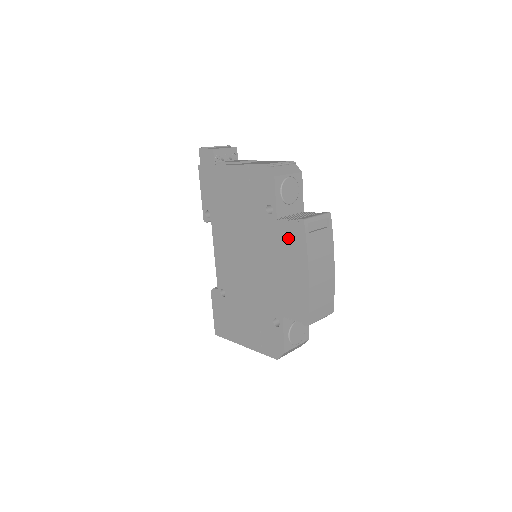
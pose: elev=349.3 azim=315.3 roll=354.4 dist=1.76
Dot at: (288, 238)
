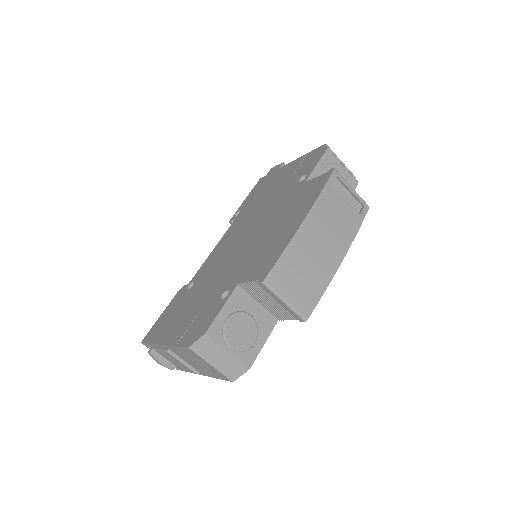
Dot at: (305, 193)
